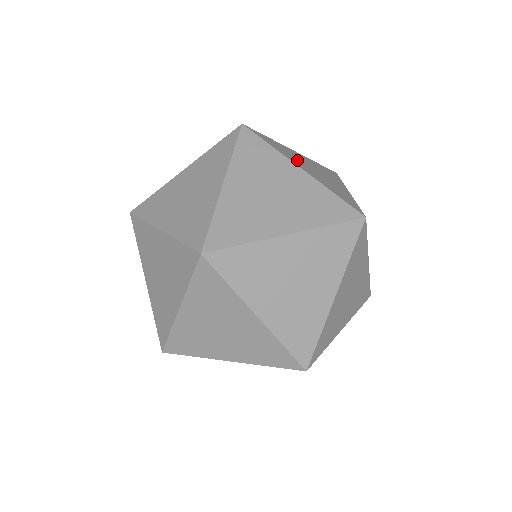
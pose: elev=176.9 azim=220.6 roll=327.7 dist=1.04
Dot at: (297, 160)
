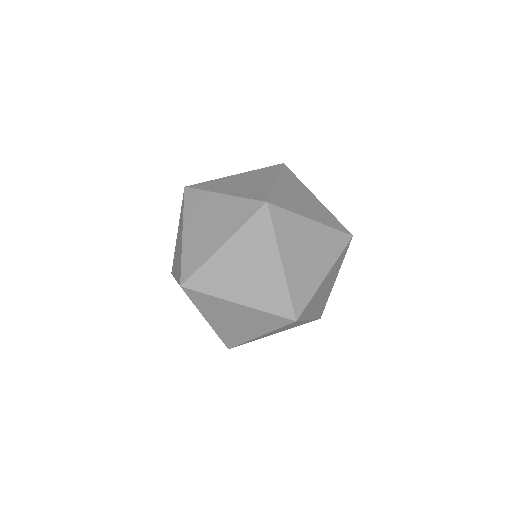
Dot at: (226, 186)
